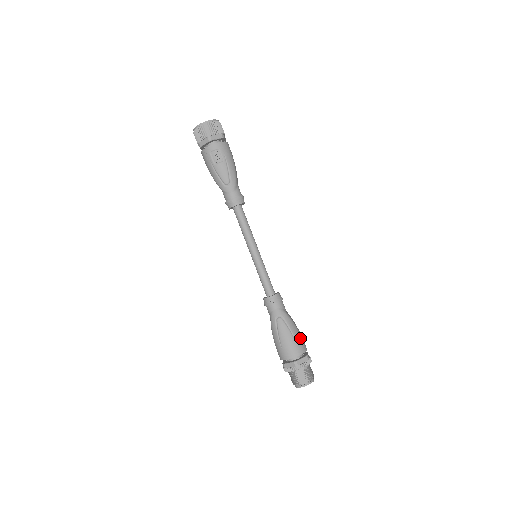
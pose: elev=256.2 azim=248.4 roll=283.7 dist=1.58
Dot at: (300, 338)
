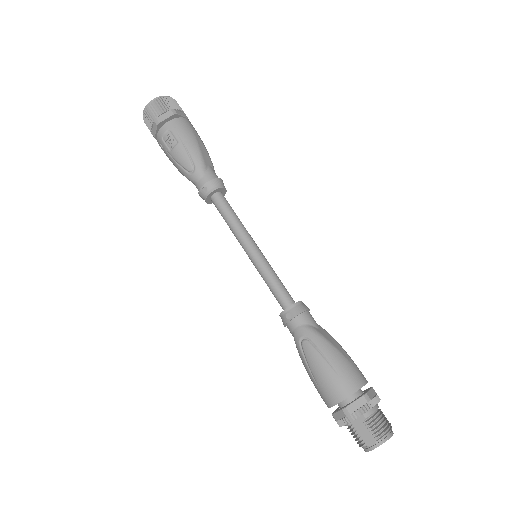
Dot at: (346, 367)
